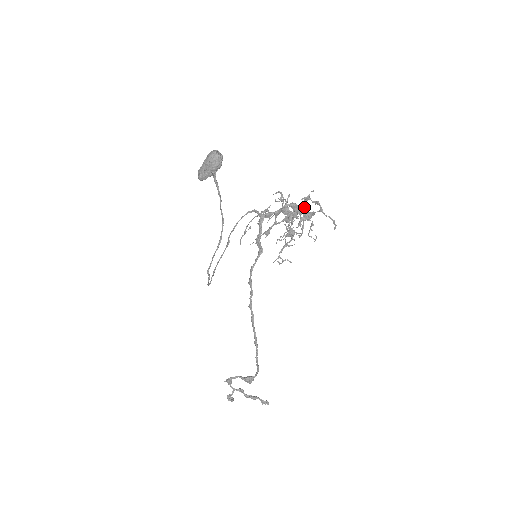
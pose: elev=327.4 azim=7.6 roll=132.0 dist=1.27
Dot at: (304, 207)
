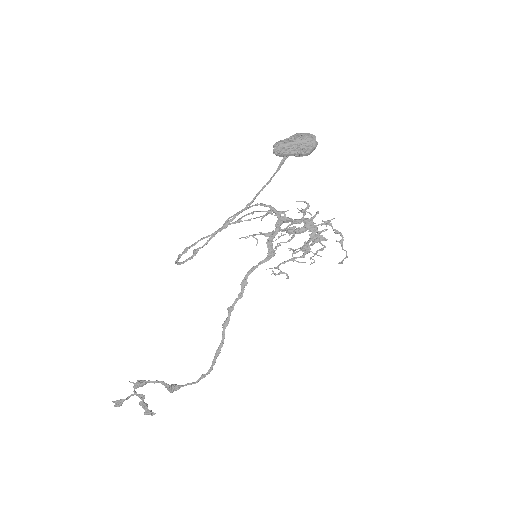
Dot at: (325, 230)
